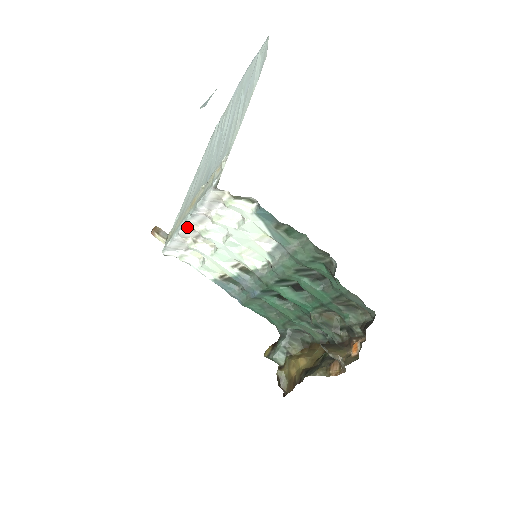
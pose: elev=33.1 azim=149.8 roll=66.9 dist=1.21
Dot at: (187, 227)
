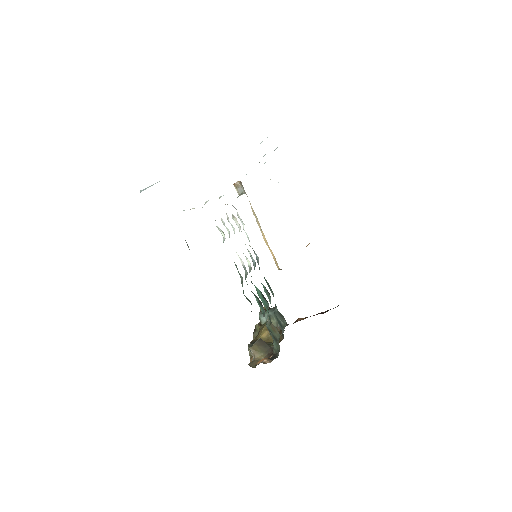
Dot at: occluded
